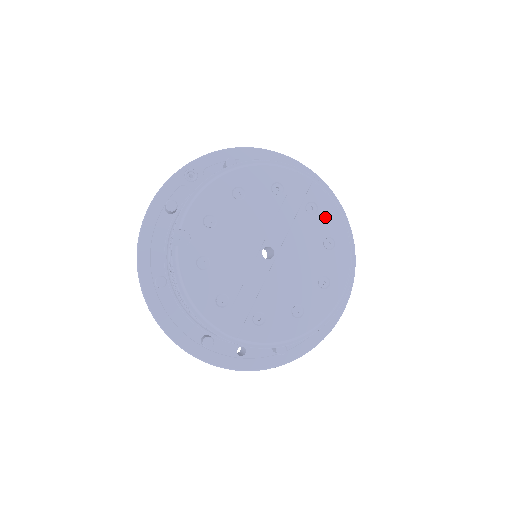
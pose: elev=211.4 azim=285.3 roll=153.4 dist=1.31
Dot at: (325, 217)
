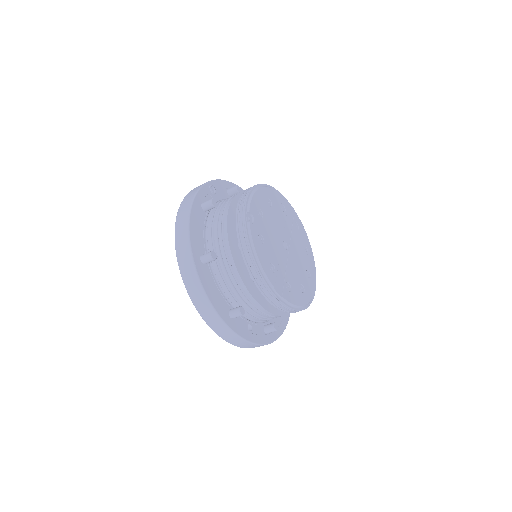
Dot at: (302, 234)
